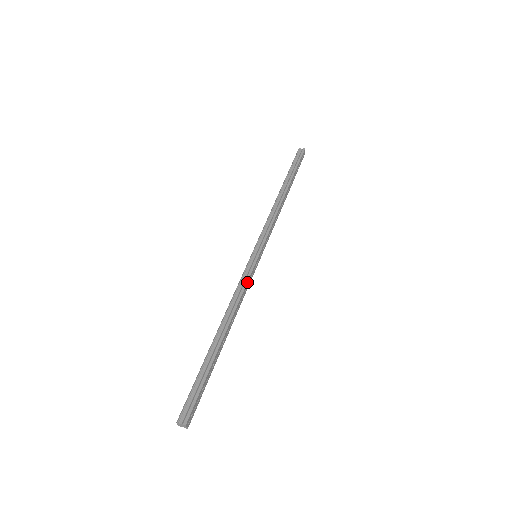
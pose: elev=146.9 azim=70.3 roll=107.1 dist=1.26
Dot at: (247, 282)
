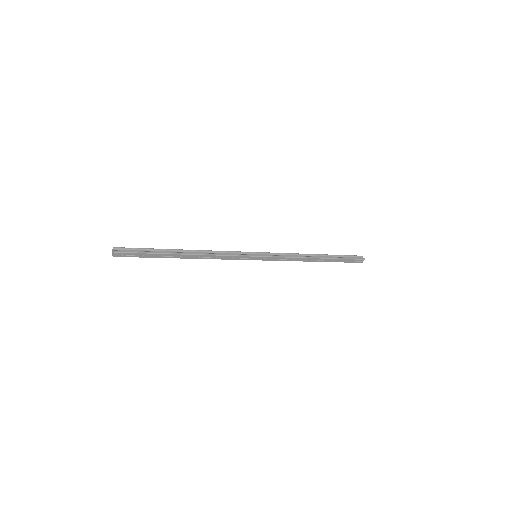
Dot at: (232, 256)
